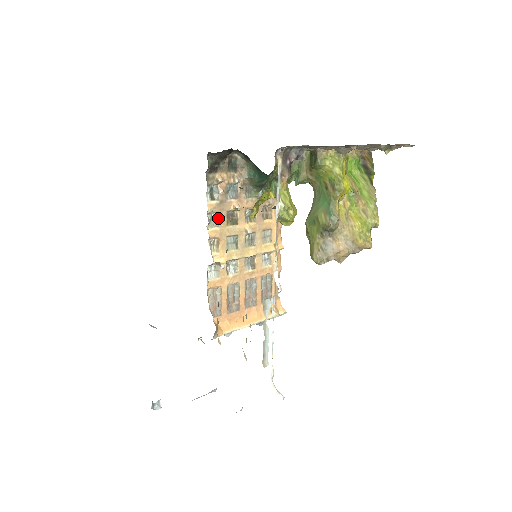
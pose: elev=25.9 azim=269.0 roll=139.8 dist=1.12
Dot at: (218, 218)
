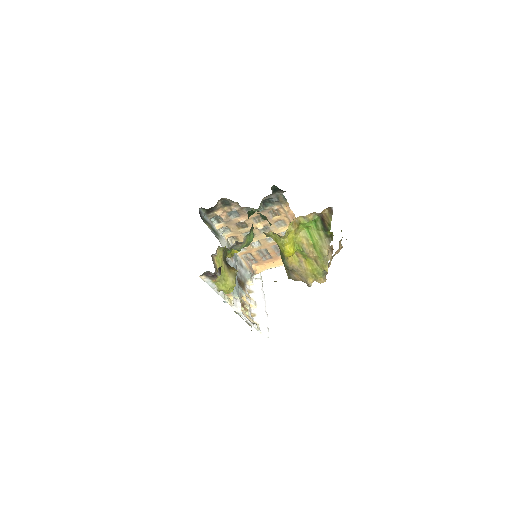
Dot at: (229, 229)
